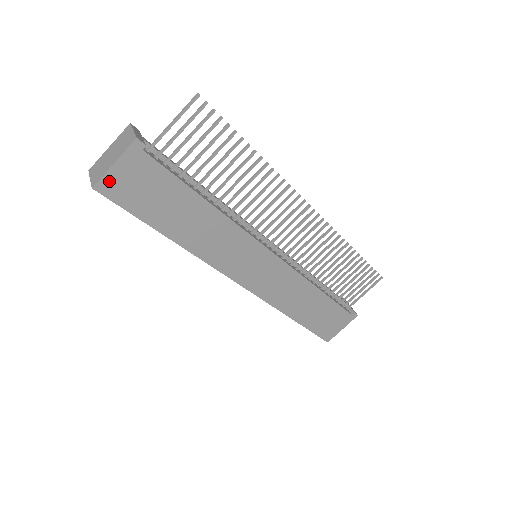
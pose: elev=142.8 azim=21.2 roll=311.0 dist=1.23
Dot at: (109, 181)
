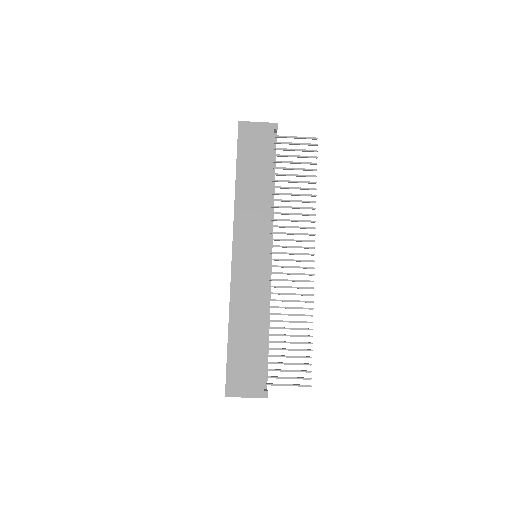
Dot at: (248, 126)
